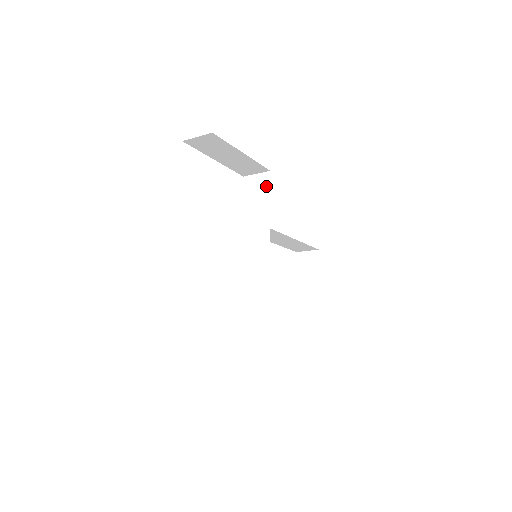
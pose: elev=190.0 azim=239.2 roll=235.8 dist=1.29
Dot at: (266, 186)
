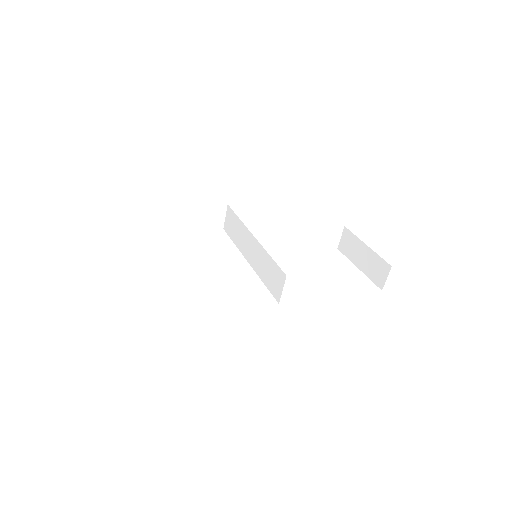
Dot at: (232, 214)
